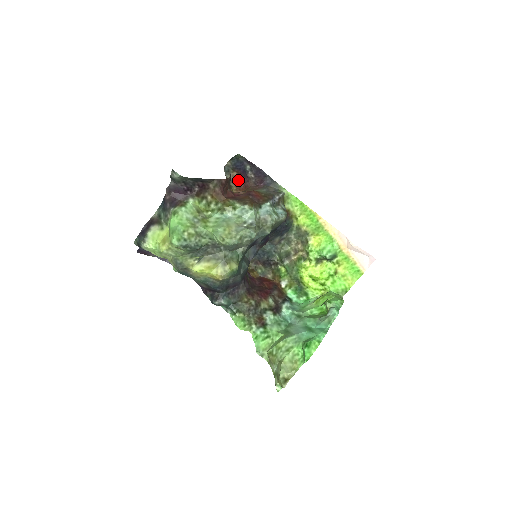
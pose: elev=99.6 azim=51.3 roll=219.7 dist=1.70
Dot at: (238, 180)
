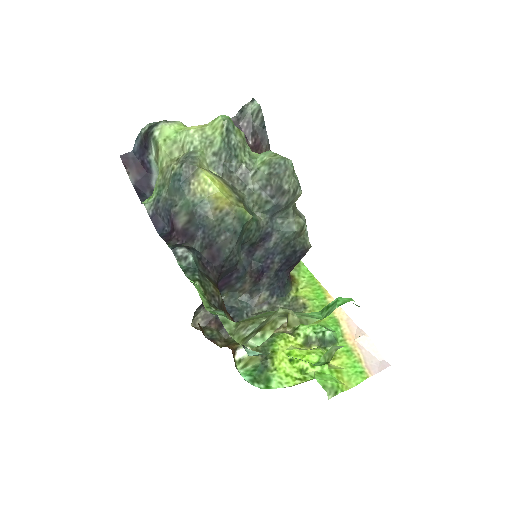
Dot at: occluded
